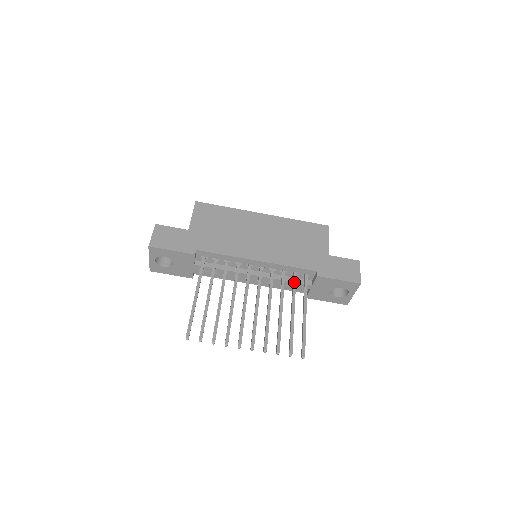
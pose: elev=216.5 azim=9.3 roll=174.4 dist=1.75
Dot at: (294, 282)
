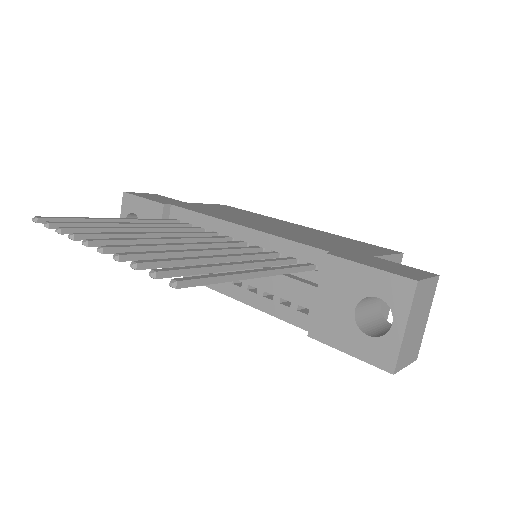
Dot at: (279, 258)
